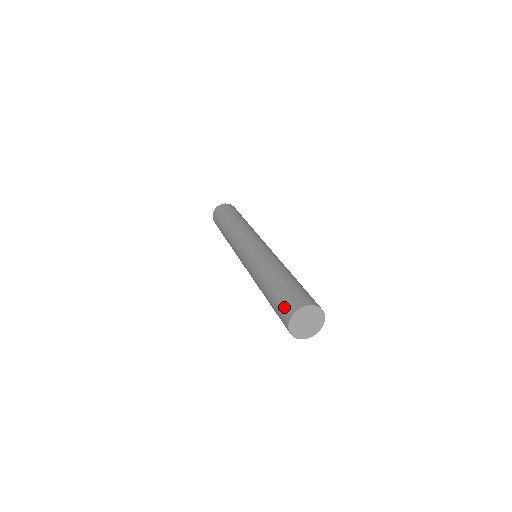
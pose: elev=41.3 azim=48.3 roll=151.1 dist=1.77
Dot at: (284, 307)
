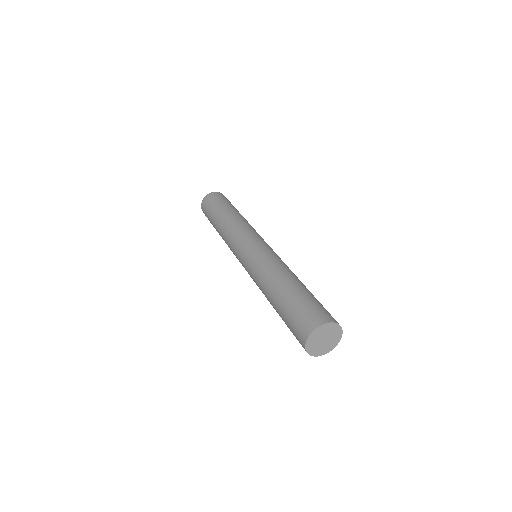
Dot at: (303, 318)
